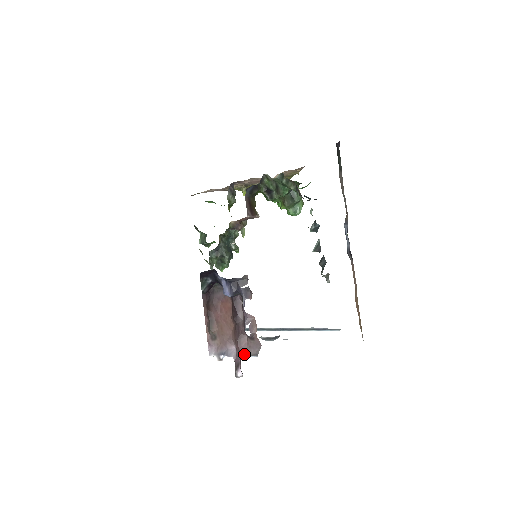
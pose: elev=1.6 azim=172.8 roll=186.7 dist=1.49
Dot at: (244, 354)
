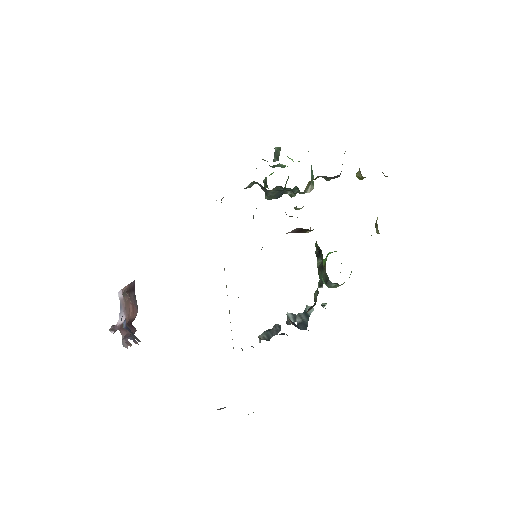
Dot at: (121, 333)
